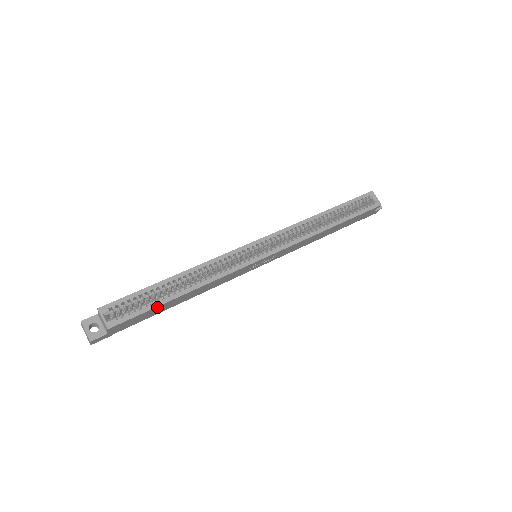
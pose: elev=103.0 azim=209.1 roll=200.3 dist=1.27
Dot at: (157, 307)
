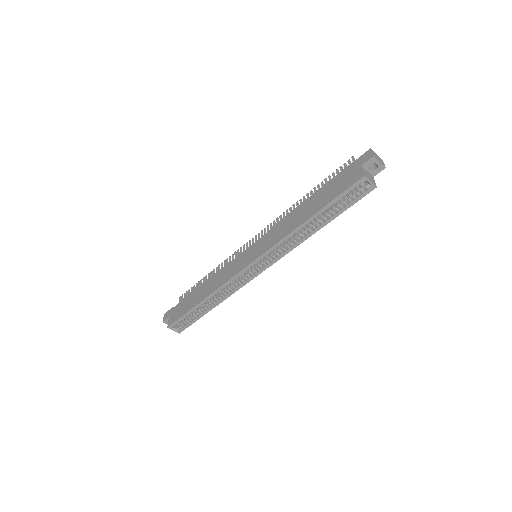
Dot at: (200, 316)
